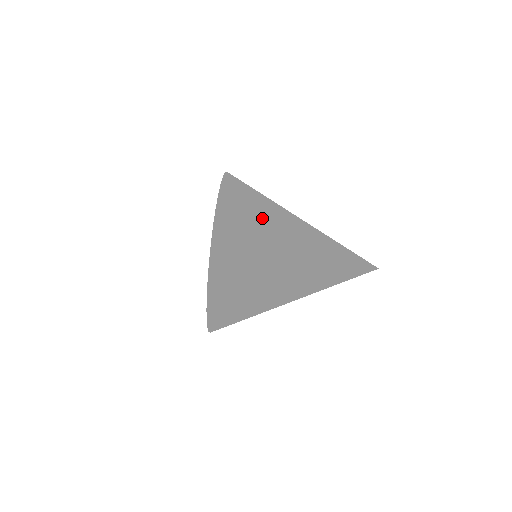
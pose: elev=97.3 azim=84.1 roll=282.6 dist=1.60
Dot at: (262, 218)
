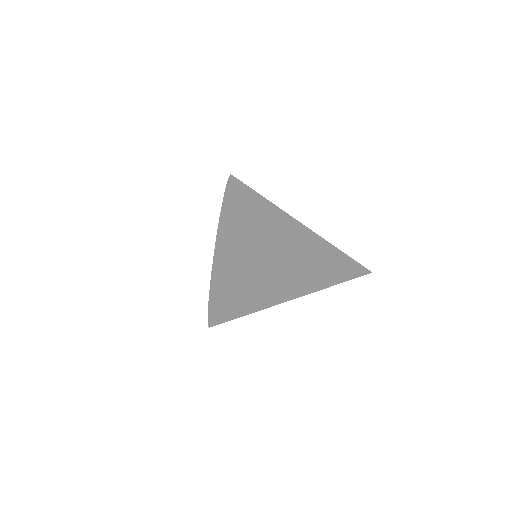
Dot at: occluded
